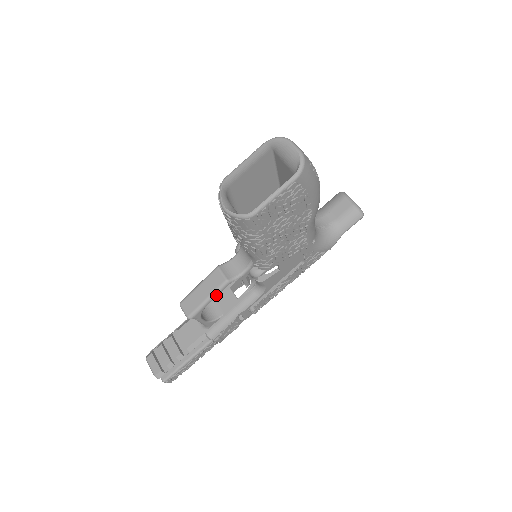
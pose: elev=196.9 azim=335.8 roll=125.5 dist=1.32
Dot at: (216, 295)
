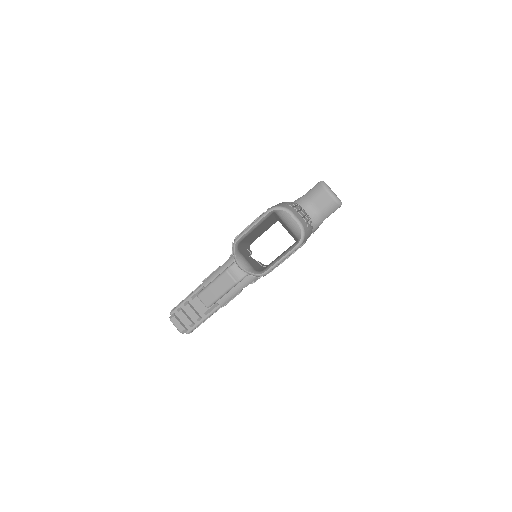
Dot at: (228, 291)
